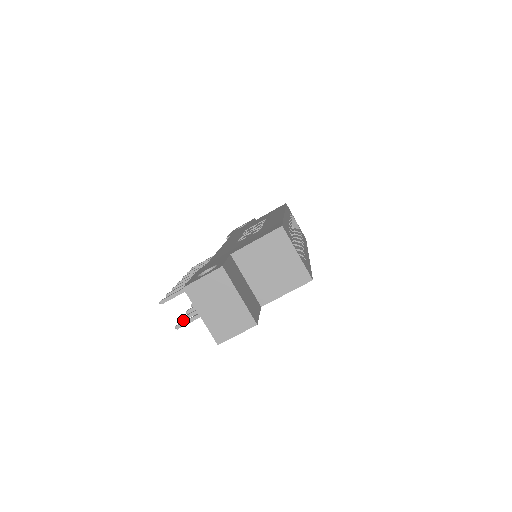
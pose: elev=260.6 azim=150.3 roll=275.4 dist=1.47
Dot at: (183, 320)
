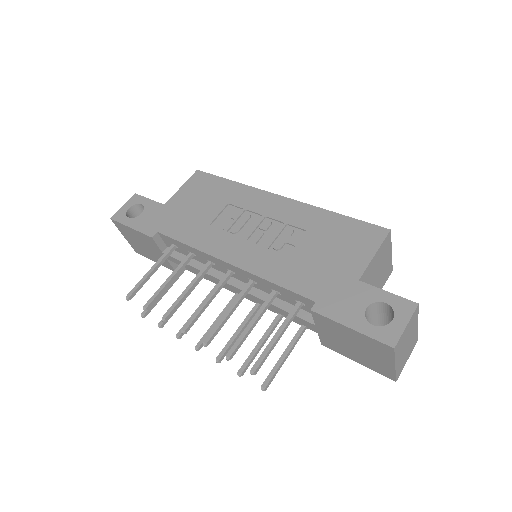
Dot at: (242, 375)
